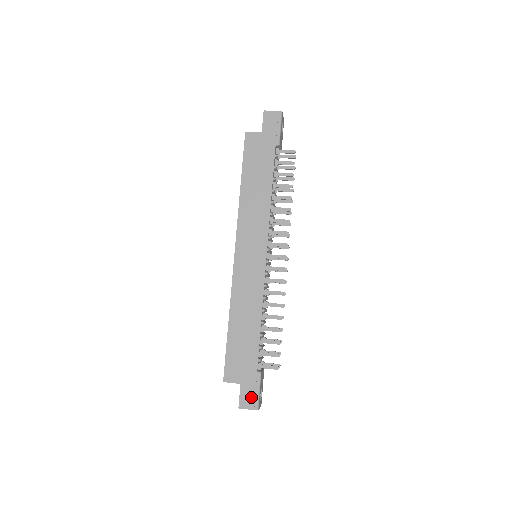
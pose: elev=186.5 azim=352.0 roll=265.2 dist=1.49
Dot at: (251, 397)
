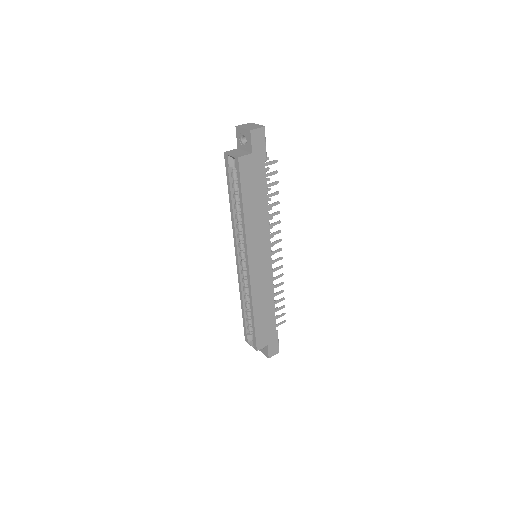
Dot at: (275, 348)
